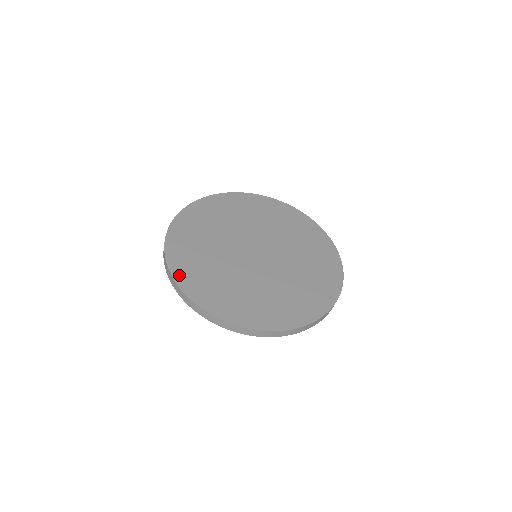
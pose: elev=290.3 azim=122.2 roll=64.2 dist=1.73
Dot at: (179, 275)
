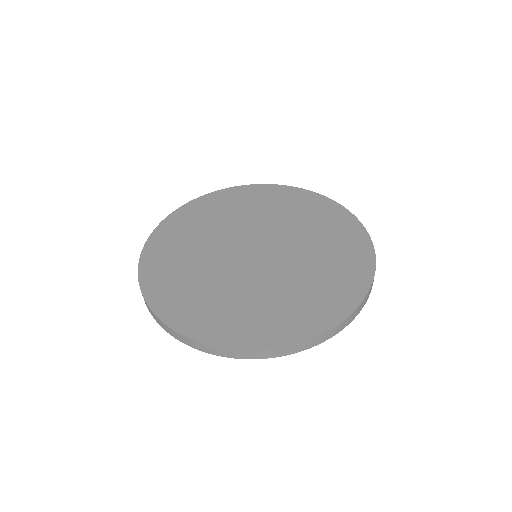
Dot at: (220, 339)
